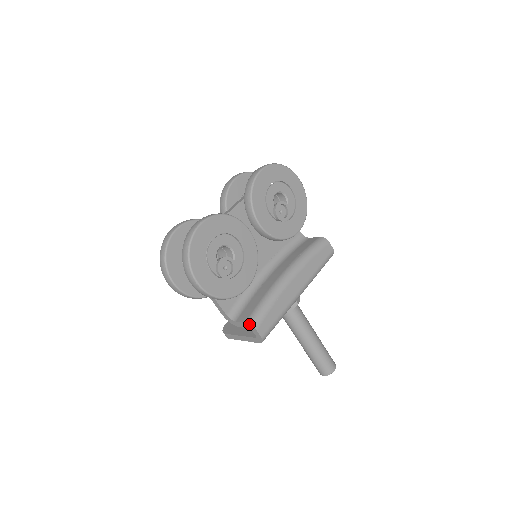
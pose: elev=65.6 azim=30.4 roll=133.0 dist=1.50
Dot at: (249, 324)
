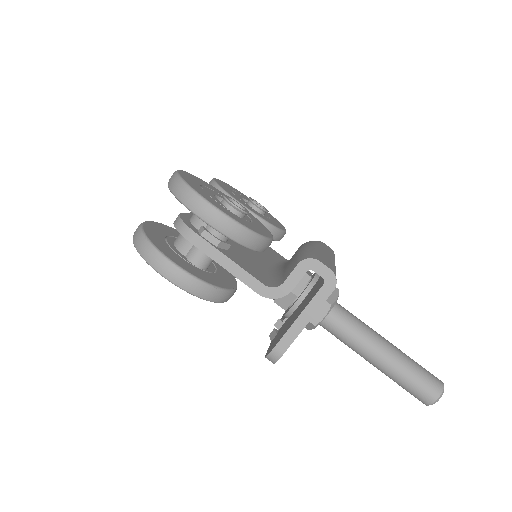
Dot at: (304, 259)
